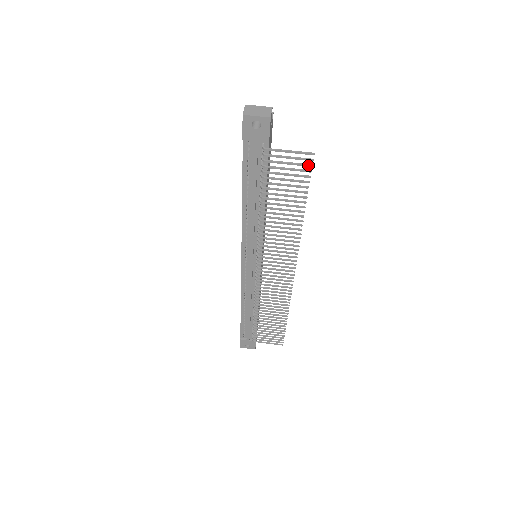
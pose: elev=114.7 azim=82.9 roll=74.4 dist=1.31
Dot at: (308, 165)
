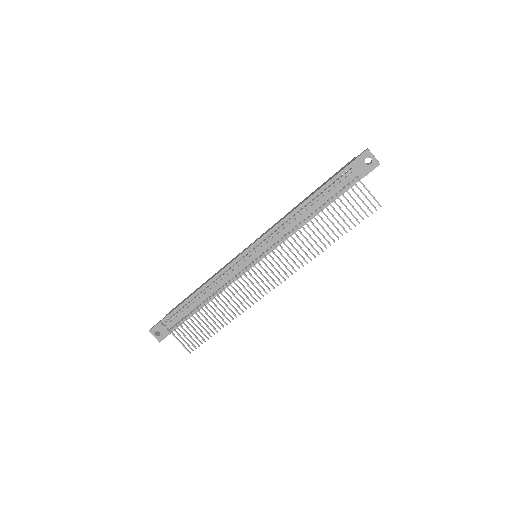
Dot at: (371, 211)
